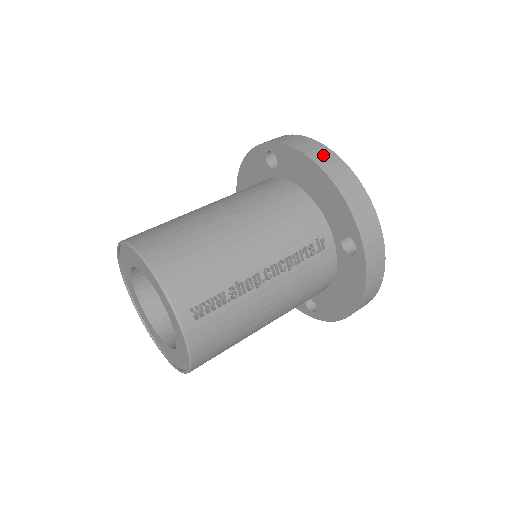
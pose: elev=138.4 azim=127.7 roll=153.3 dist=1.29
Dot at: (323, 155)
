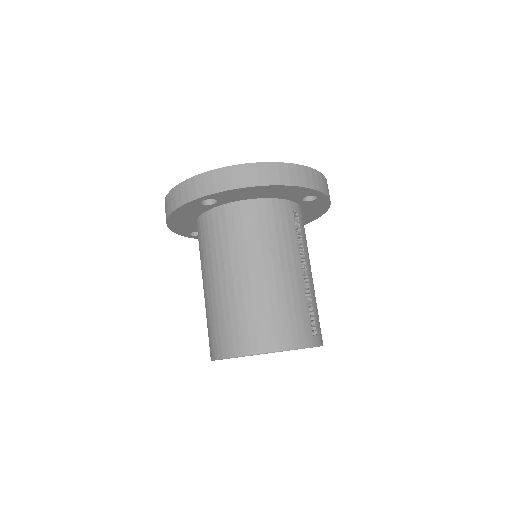
Dot at: (257, 174)
